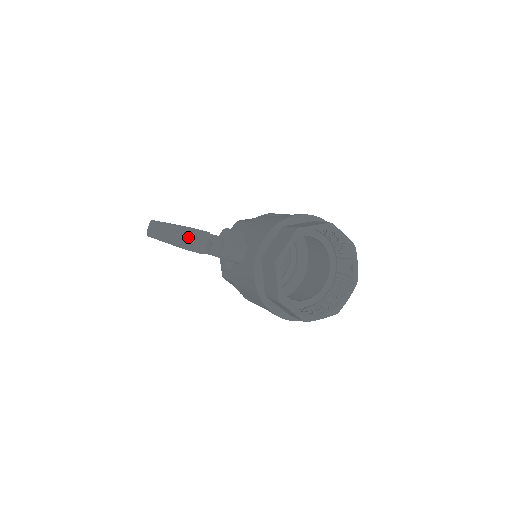
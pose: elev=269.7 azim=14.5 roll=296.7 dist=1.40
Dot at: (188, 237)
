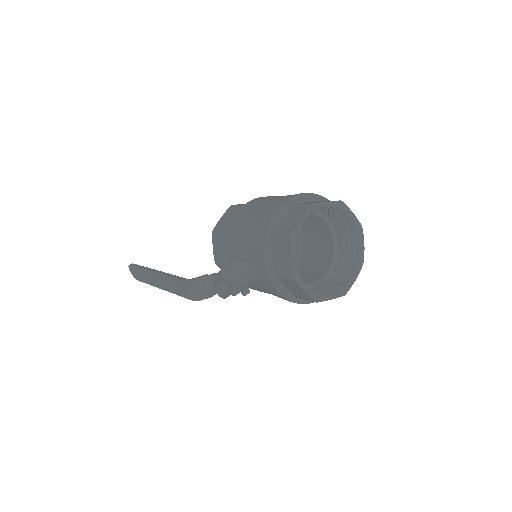
Dot at: (192, 291)
